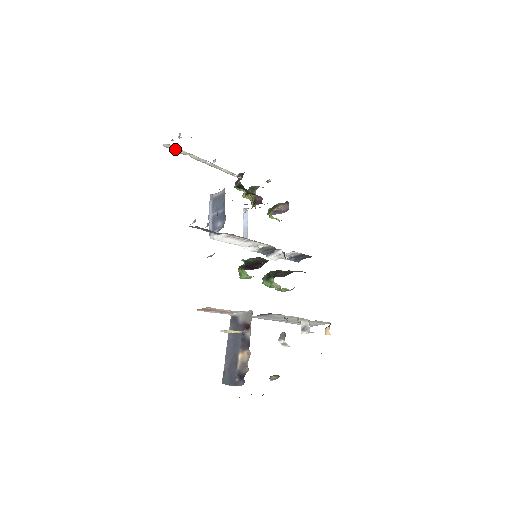
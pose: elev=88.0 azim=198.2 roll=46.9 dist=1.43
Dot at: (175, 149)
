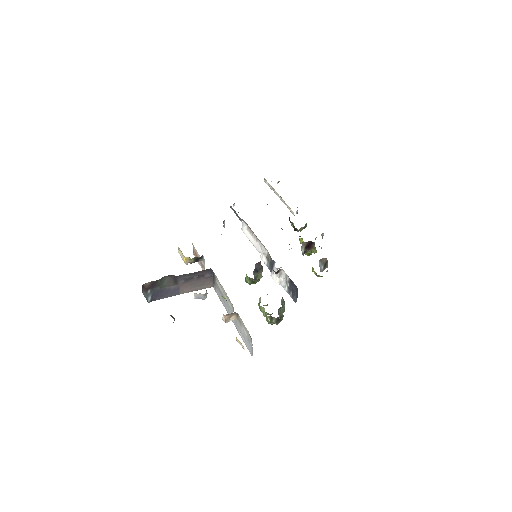
Dot at: (268, 184)
